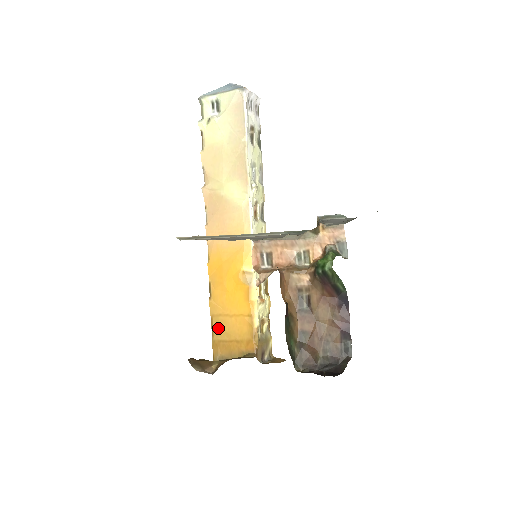
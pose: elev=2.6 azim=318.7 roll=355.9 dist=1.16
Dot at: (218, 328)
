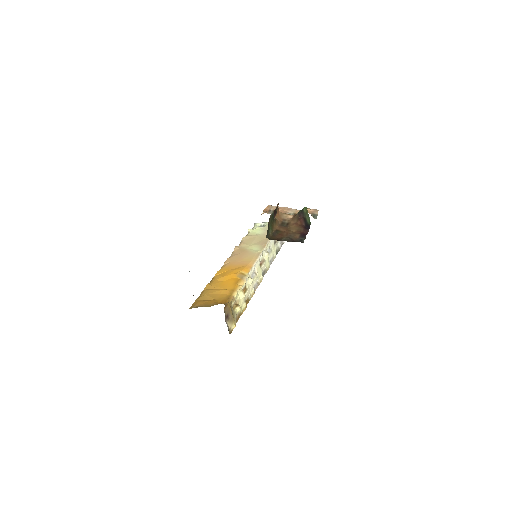
Dot at: (205, 295)
